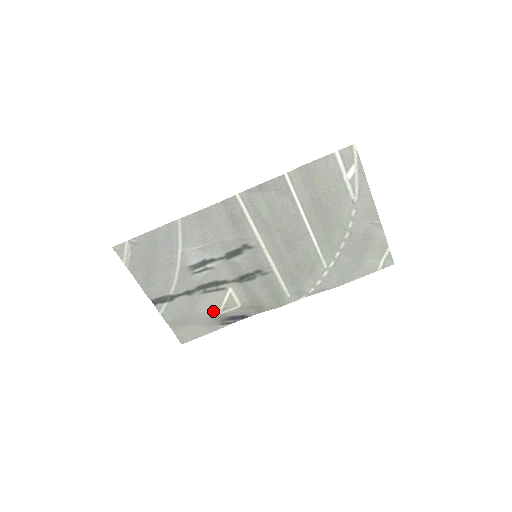
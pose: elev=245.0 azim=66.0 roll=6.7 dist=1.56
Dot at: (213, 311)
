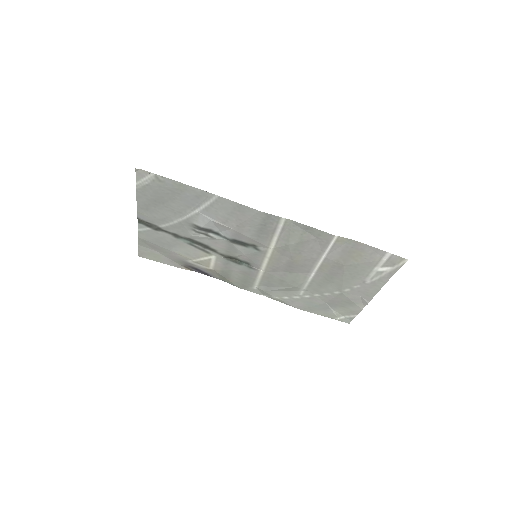
Dot at: (186, 257)
